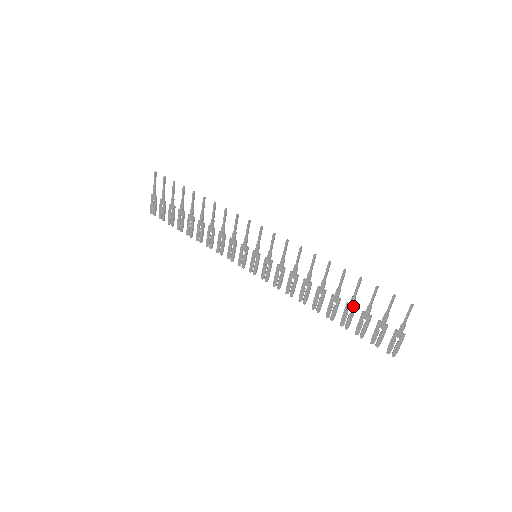
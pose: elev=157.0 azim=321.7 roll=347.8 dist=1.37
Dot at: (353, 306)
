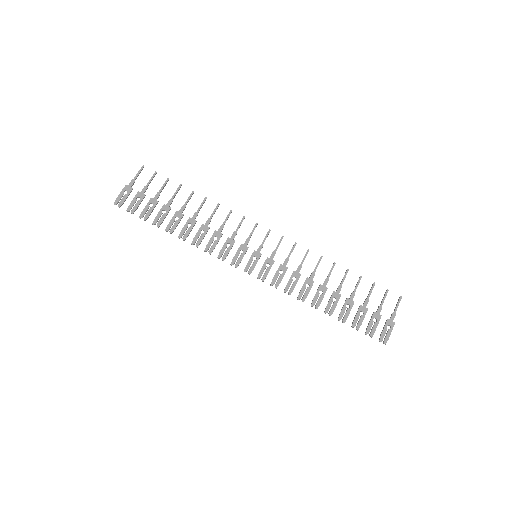
Dot at: (352, 300)
